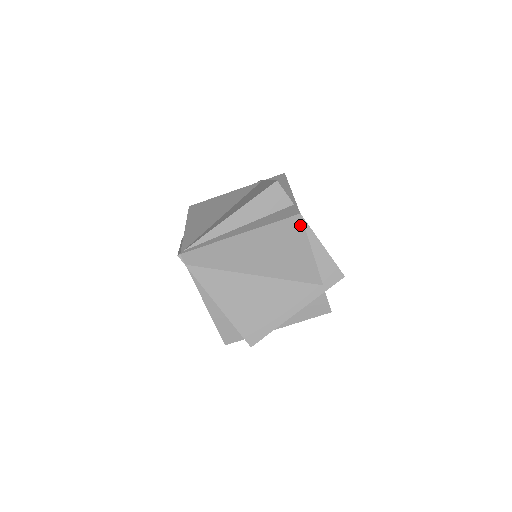
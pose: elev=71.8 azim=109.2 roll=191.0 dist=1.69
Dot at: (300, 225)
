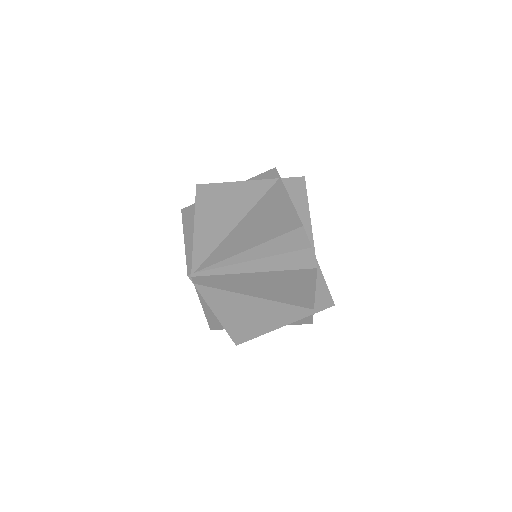
Dot at: (313, 275)
